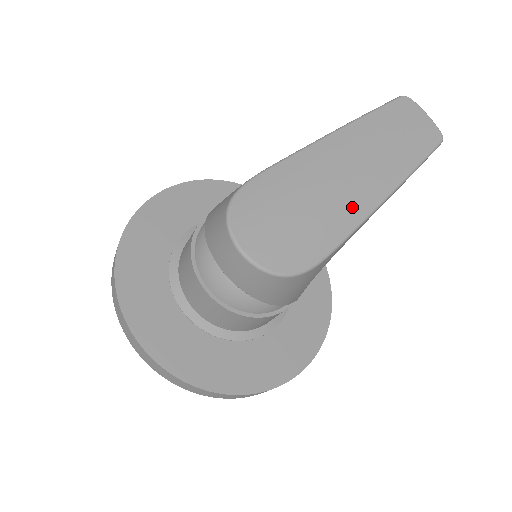
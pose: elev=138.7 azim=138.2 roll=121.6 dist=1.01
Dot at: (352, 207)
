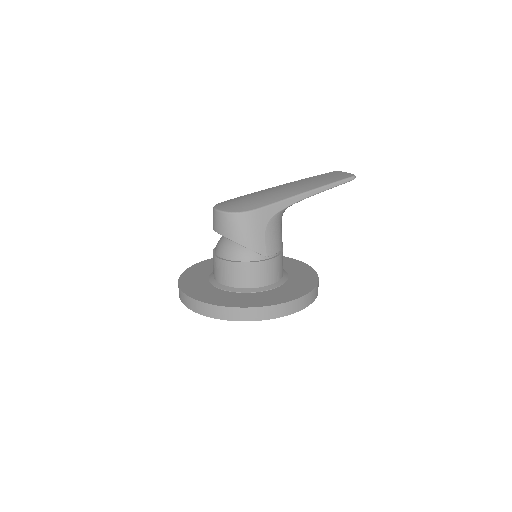
Dot at: (282, 195)
